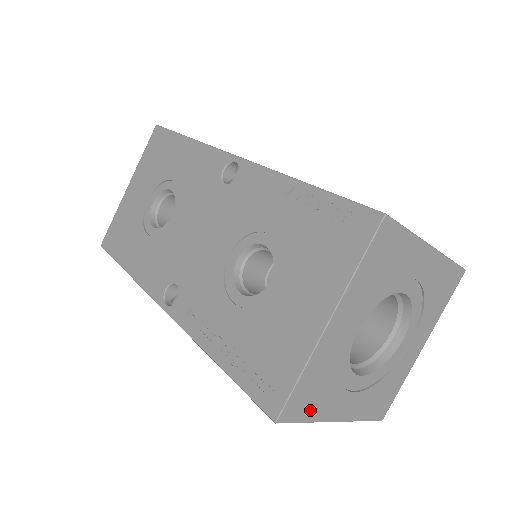
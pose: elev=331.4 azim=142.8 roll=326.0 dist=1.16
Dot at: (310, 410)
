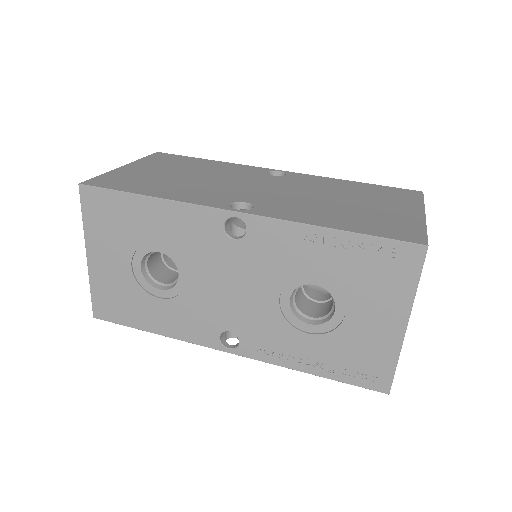
Dot at: occluded
